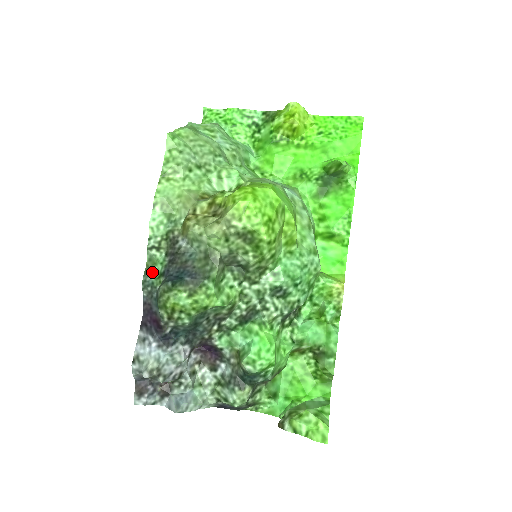
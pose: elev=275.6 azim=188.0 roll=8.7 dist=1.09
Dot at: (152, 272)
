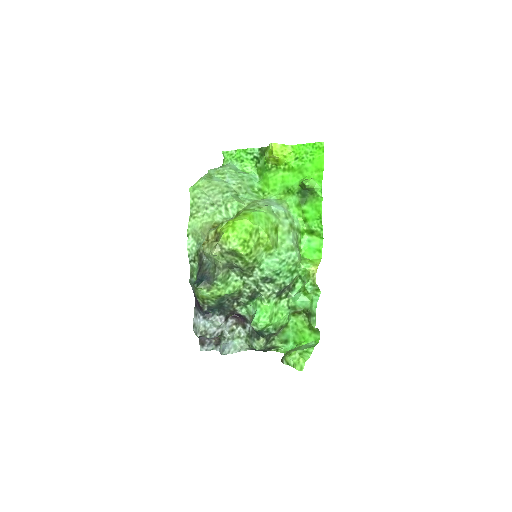
Dot at: (193, 275)
